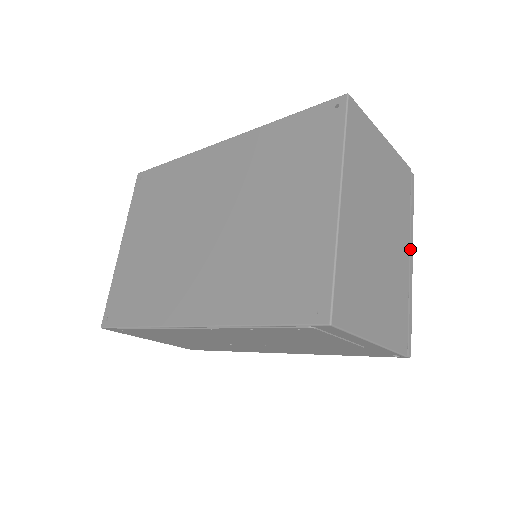
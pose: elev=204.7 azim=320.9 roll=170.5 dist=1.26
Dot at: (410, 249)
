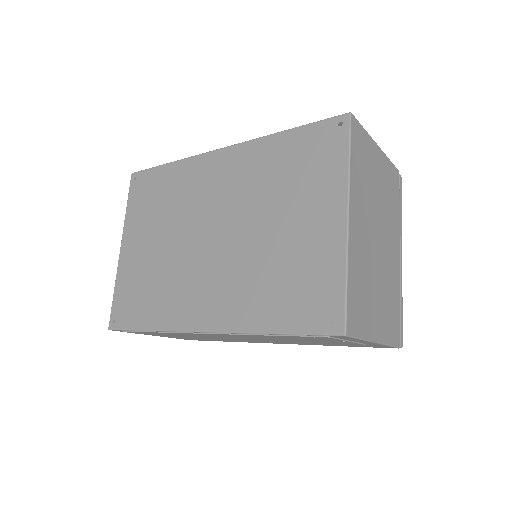
Dot at: (400, 248)
